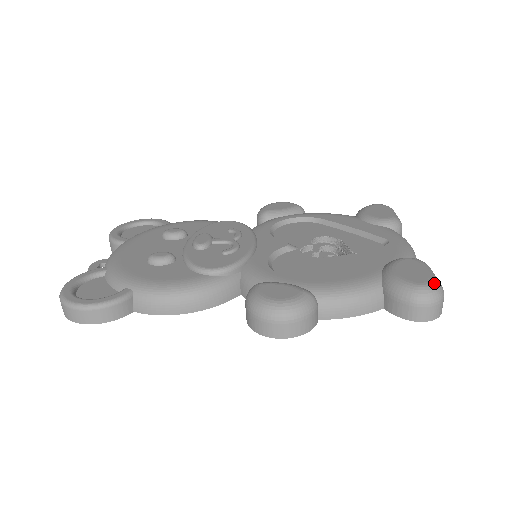
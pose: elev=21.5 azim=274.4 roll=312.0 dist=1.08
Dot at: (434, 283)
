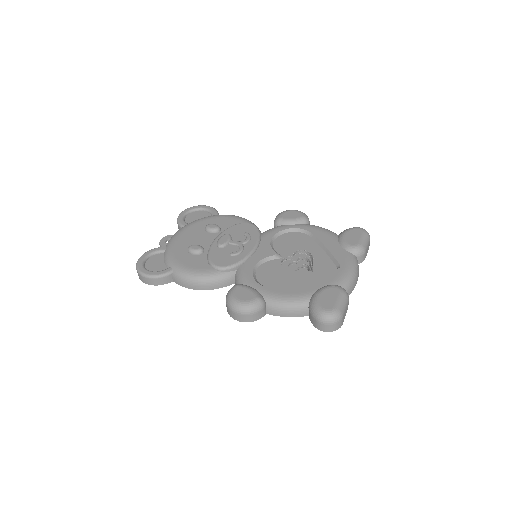
Dot at: (334, 311)
